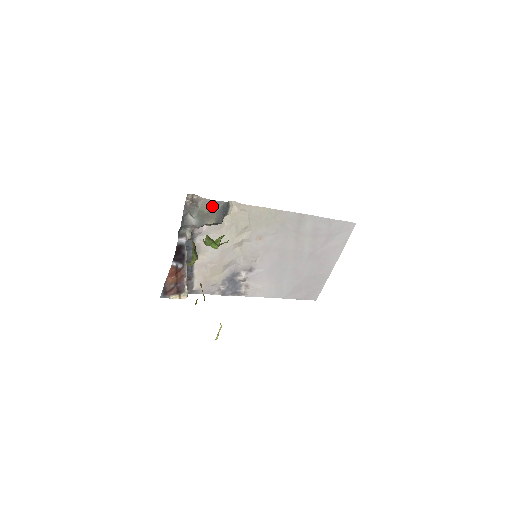
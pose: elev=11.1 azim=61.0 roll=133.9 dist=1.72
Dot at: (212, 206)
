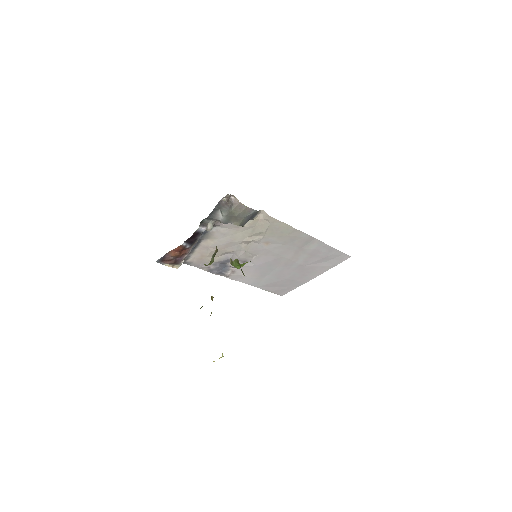
Dot at: (244, 211)
